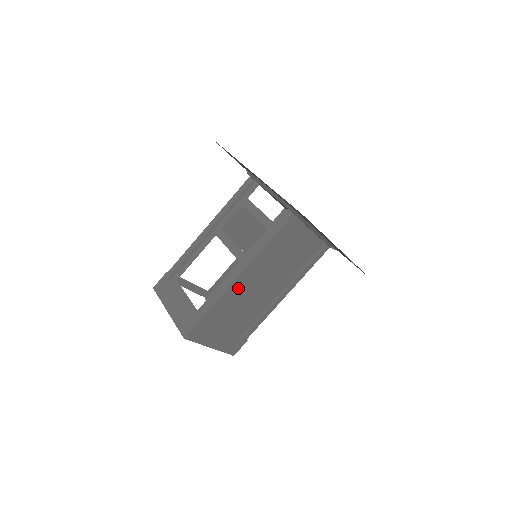
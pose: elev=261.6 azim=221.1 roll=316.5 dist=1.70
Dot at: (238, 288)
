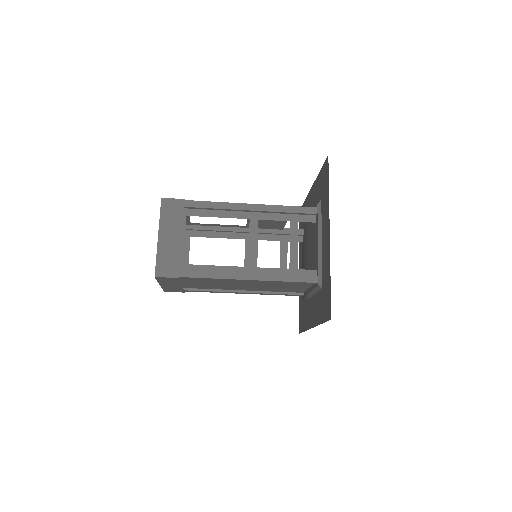
Dot at: occluded
